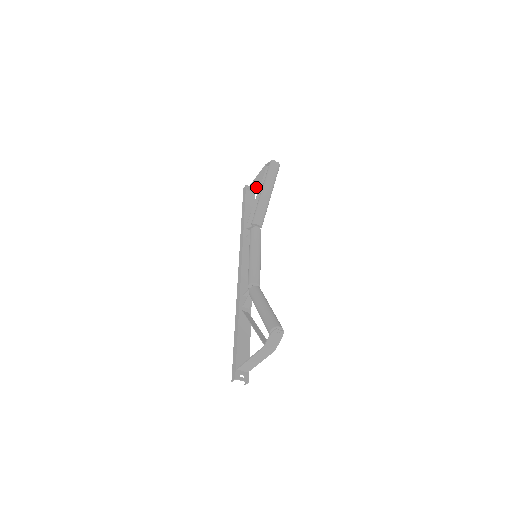
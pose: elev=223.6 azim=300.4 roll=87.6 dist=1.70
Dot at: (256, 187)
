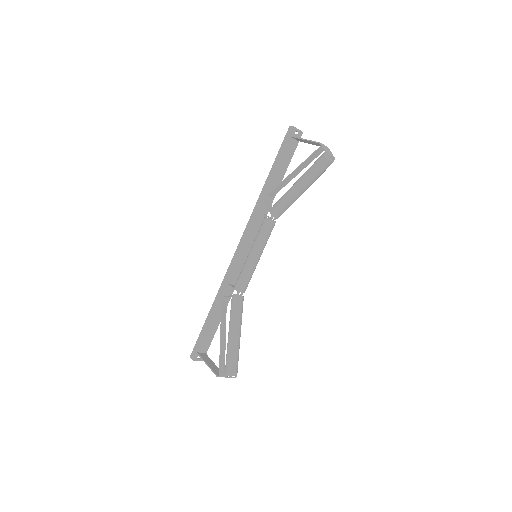
Dot at: (302, 141)
